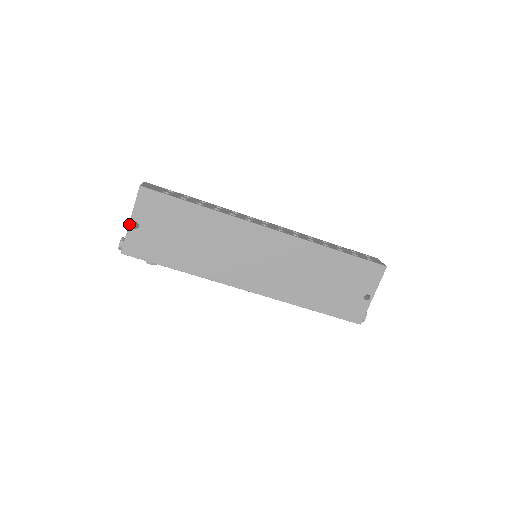
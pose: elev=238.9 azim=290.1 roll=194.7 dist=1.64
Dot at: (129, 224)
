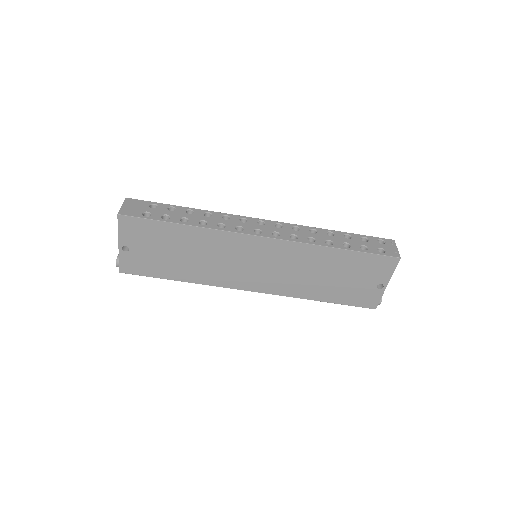
Dot at: (119, 248)
